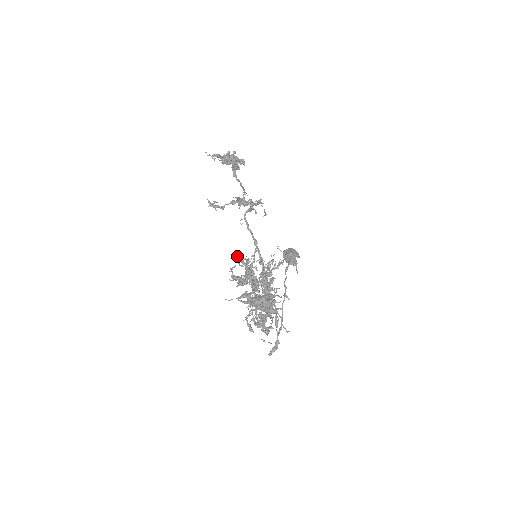
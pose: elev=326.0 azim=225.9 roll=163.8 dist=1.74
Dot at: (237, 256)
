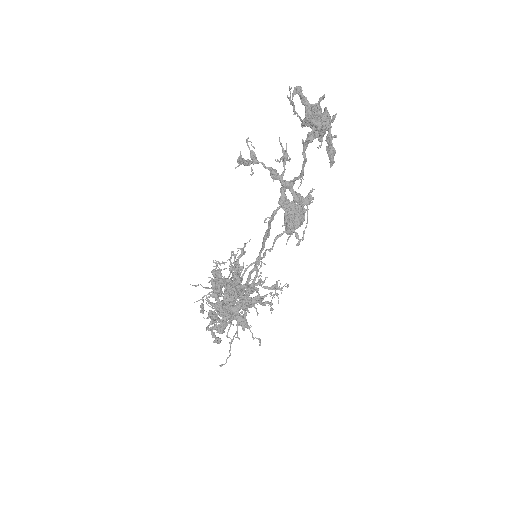
Dot at: occluded
